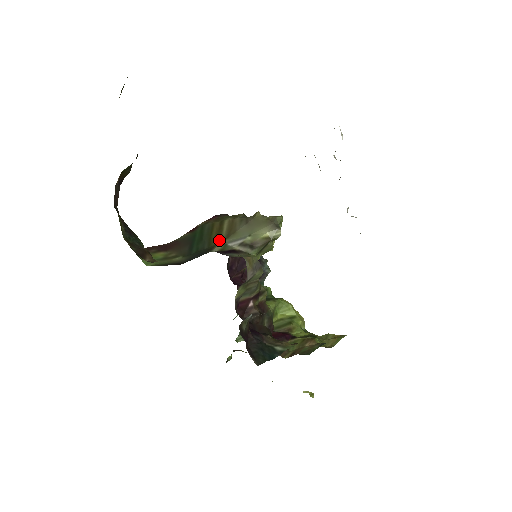
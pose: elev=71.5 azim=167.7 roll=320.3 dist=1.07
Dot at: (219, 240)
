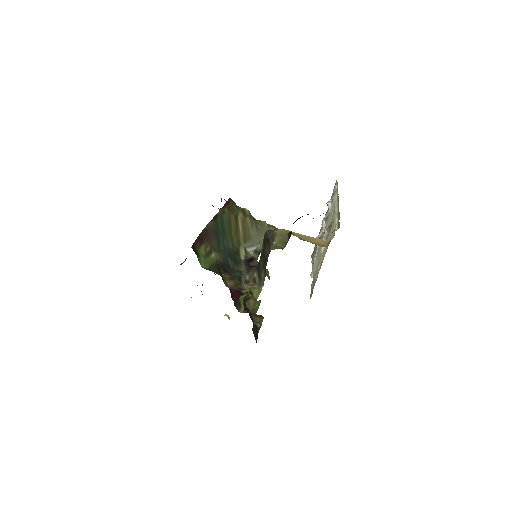
Dot at: (239, 242)
